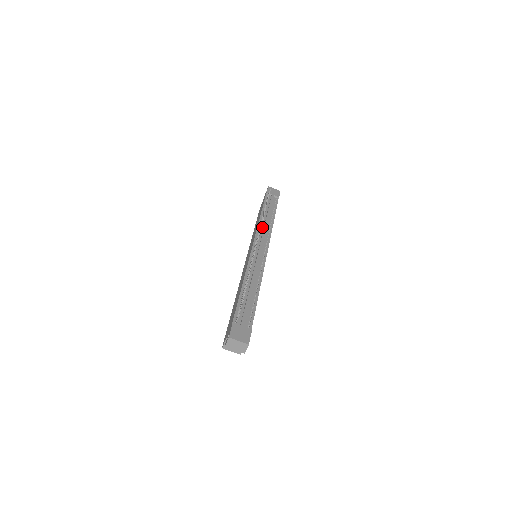
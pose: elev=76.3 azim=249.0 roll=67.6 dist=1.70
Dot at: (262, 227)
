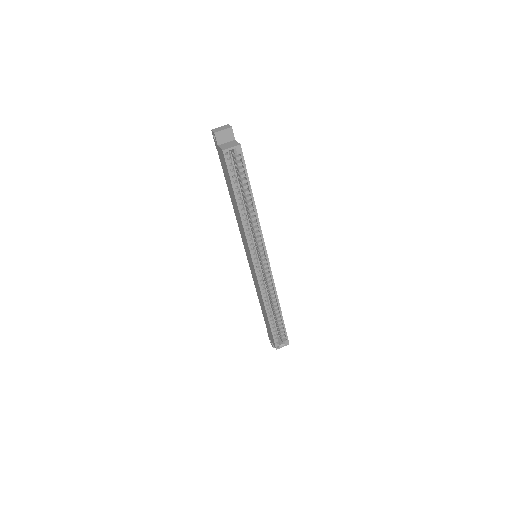
Dot at: occluded
